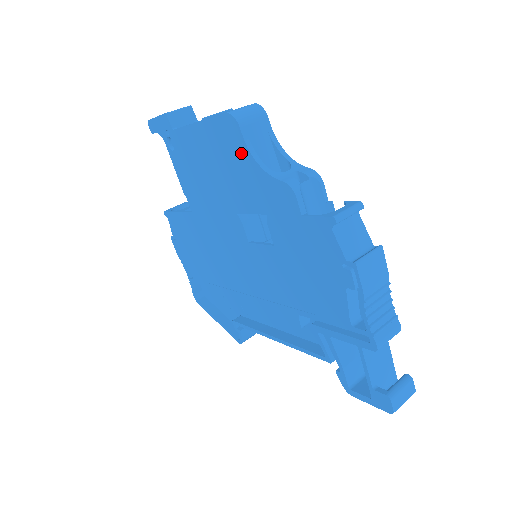
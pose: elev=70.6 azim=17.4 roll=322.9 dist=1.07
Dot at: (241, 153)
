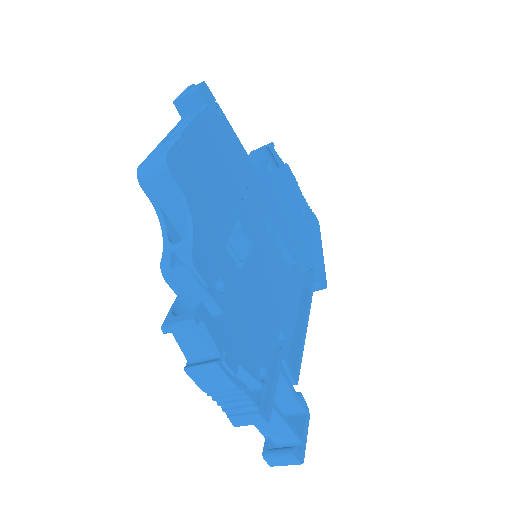
Dot at: occluded
